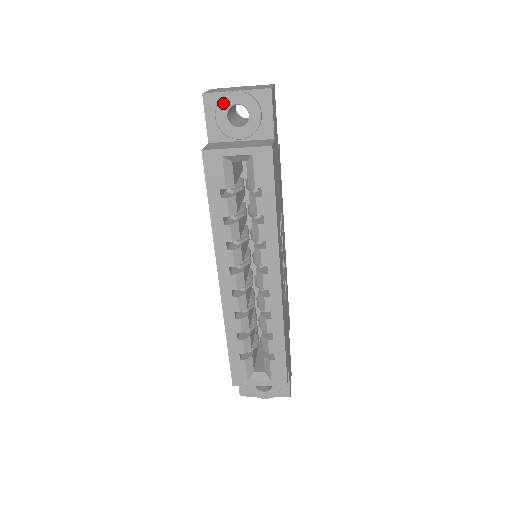
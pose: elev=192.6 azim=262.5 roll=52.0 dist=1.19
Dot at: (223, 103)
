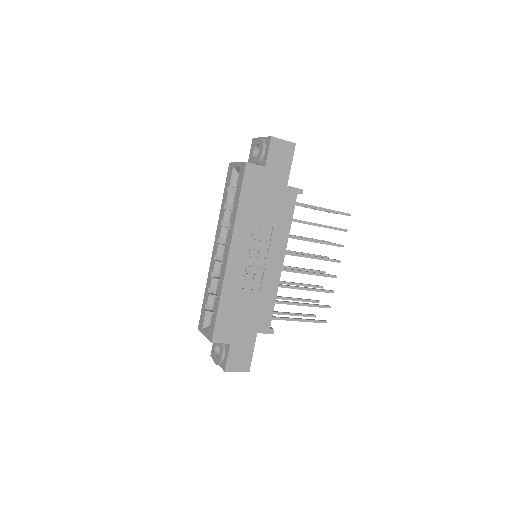
Dot at: (254, 143)
